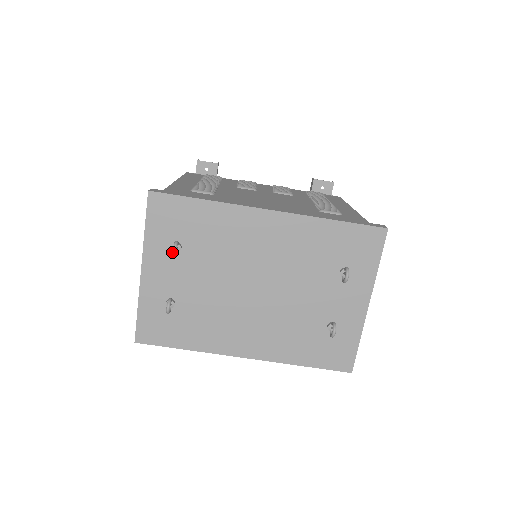
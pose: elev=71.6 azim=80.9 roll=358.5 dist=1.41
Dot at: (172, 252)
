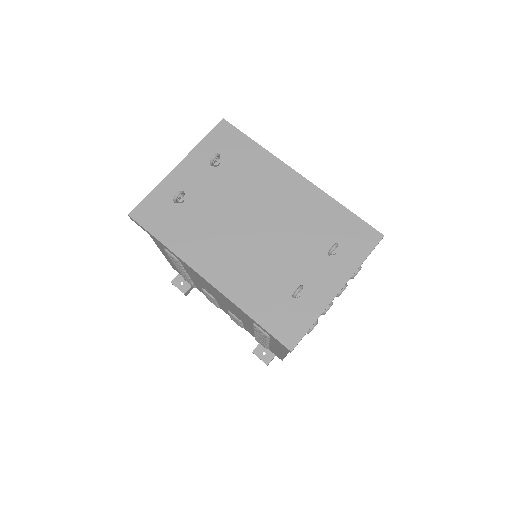
Dot at: (209, 165)
